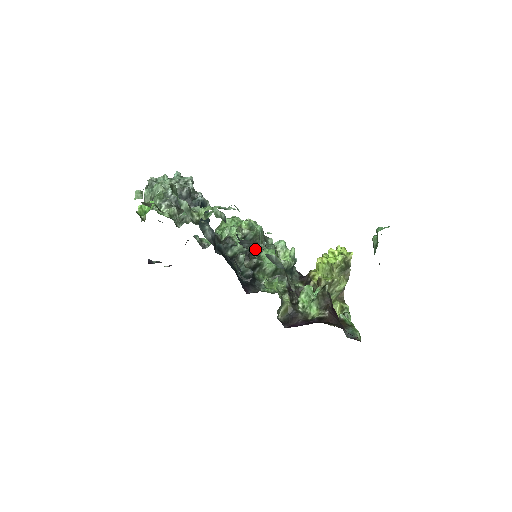
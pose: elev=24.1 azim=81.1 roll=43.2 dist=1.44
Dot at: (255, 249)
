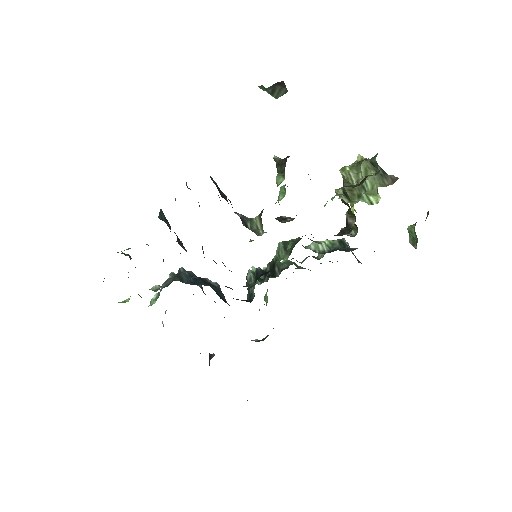
Dot at: occluded
